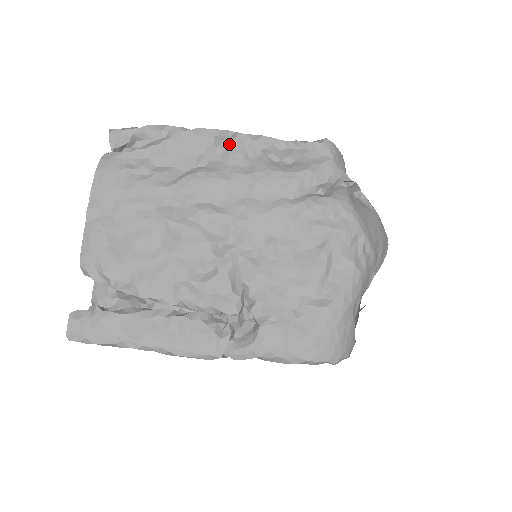
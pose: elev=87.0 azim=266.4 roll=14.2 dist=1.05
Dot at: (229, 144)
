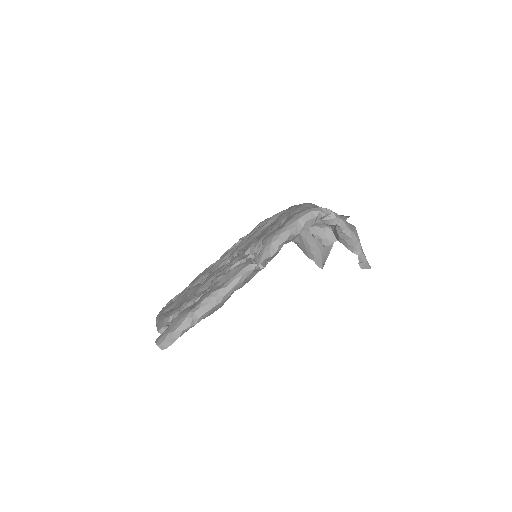
Dot at: occluded
